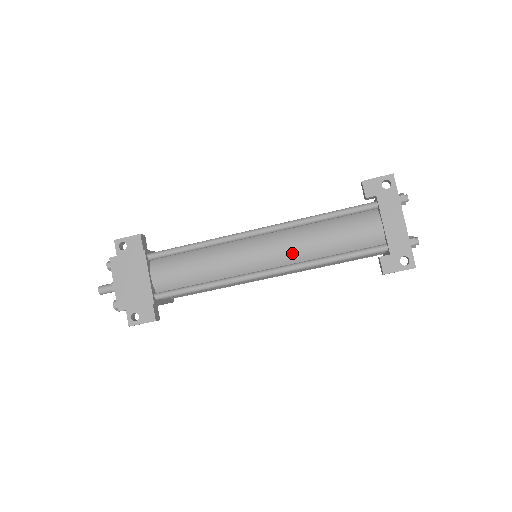
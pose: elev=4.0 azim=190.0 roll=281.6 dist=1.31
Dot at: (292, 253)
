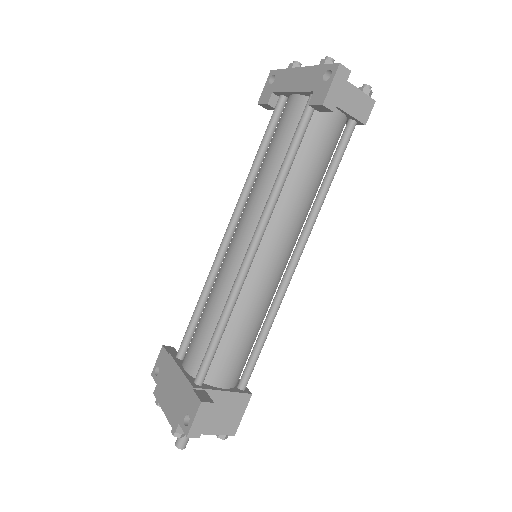
Dot at: (257, 205)
